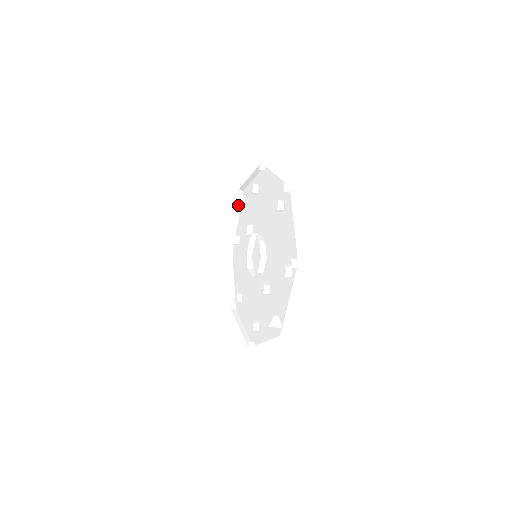
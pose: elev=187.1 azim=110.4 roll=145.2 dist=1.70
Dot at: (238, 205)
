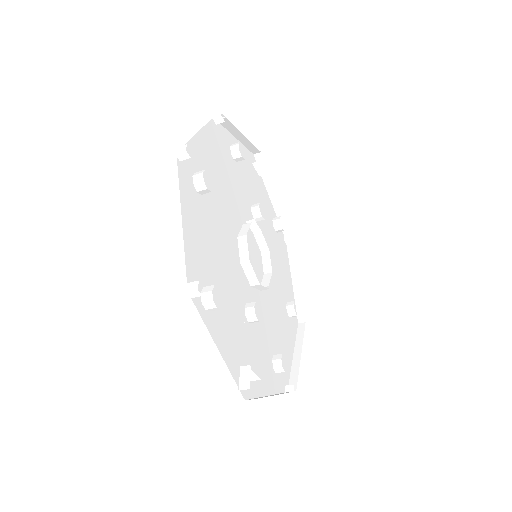
Dot at: (264, 175)
